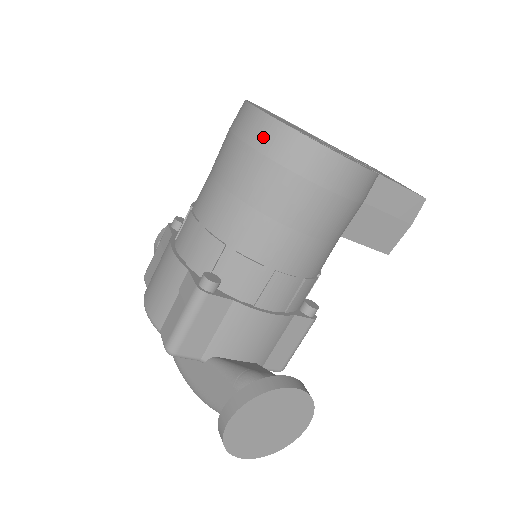
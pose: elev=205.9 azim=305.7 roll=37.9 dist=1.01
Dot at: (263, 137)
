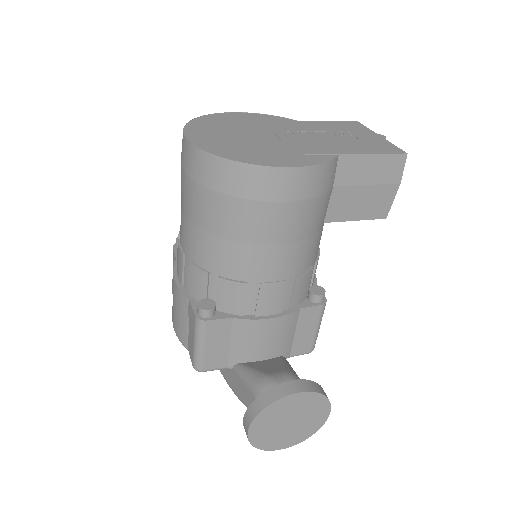
Dot at: (201, 171)
